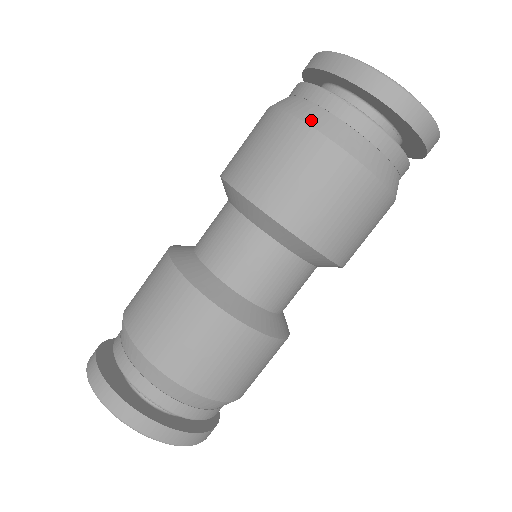
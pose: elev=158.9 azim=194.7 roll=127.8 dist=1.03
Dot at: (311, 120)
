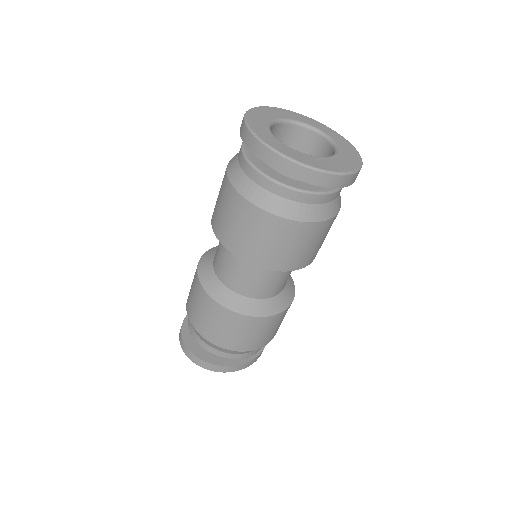
Dot at: (276, 211)
